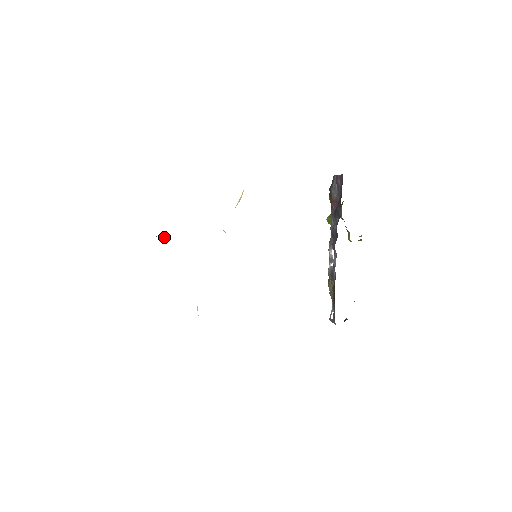
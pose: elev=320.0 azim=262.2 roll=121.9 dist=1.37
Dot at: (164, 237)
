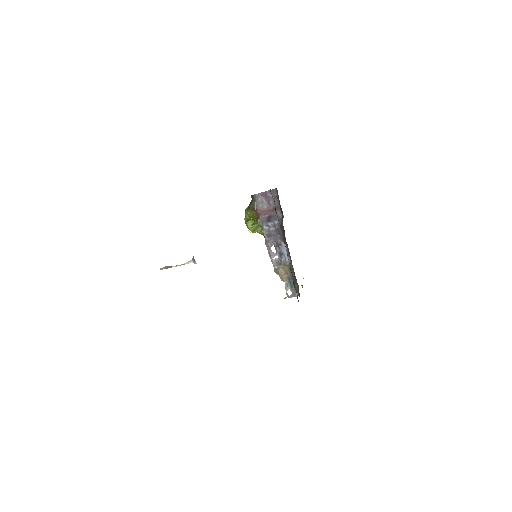
Dot at: (163, 268)
